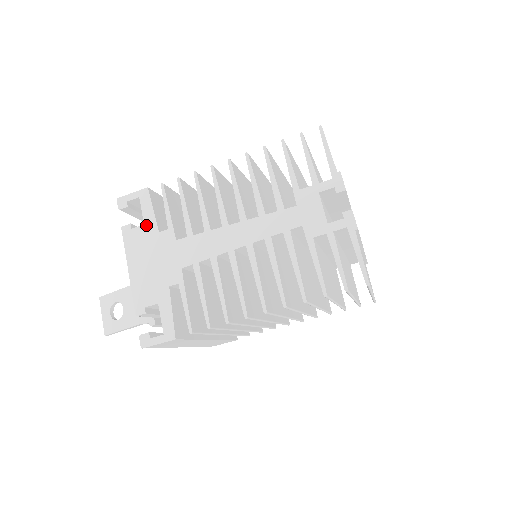
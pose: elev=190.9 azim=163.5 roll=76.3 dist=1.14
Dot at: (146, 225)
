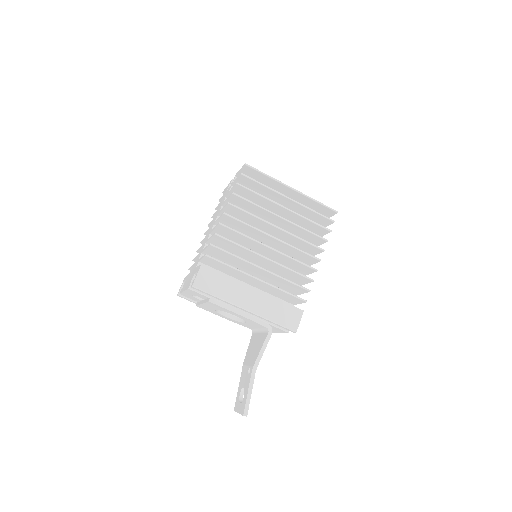
Dot at: (186, 279)
